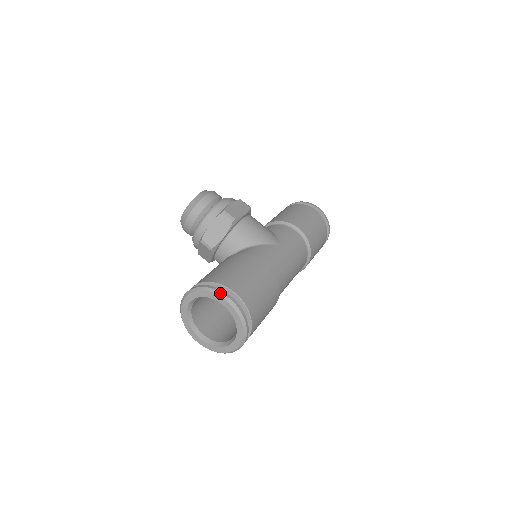
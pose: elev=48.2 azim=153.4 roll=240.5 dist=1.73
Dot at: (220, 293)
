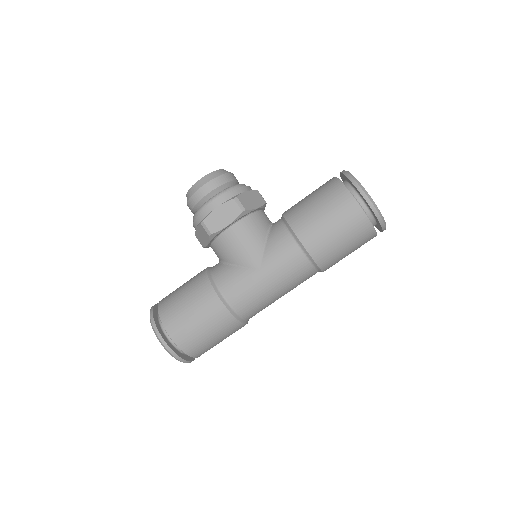
Dot at: (155, 333)
